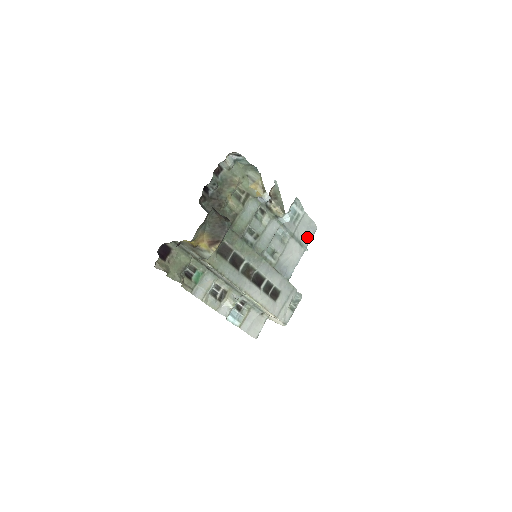
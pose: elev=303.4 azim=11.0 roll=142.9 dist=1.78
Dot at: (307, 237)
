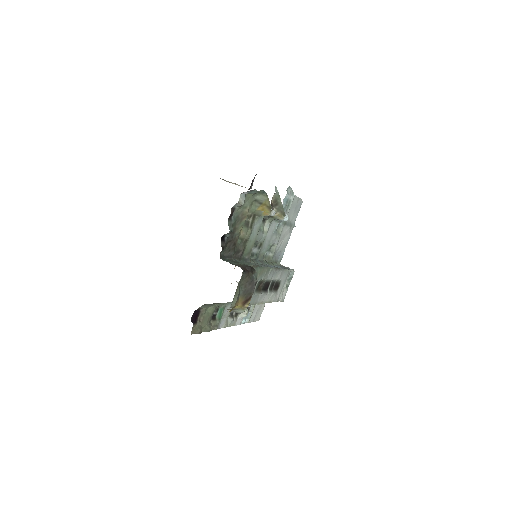
Dot at: (295, 215)
